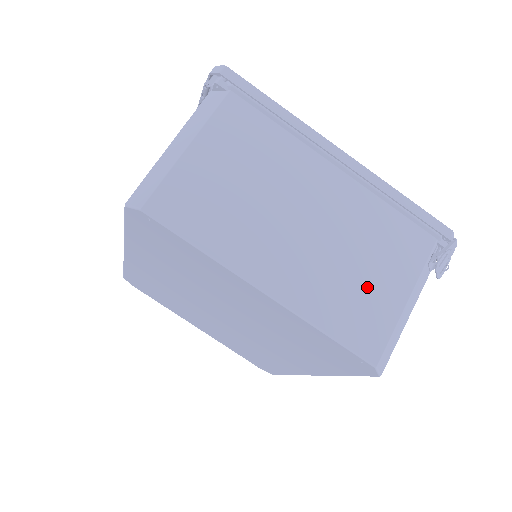
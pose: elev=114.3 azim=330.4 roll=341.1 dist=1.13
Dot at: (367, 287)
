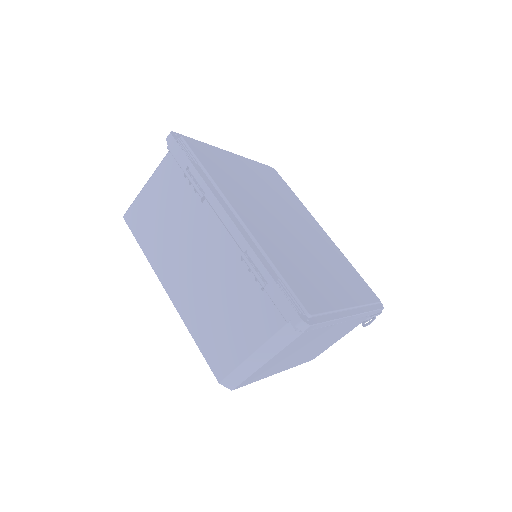
Dot at: occluded
